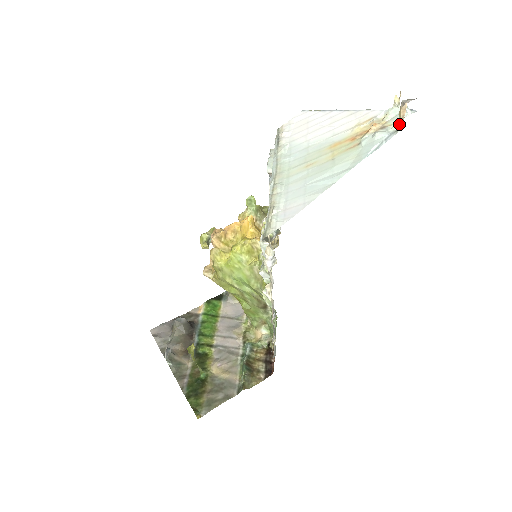
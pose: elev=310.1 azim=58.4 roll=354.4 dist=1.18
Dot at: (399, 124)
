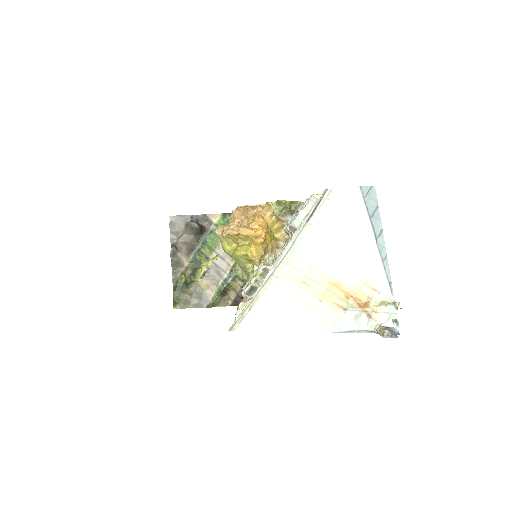
Dot at: (376, 331)
